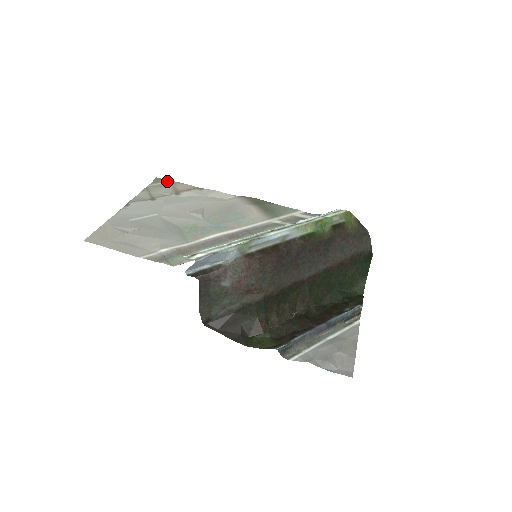
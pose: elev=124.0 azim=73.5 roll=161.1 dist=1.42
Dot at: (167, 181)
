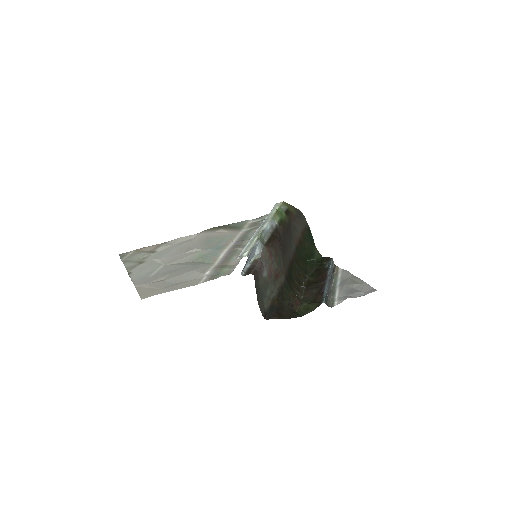
Dot at: (131, 252)
